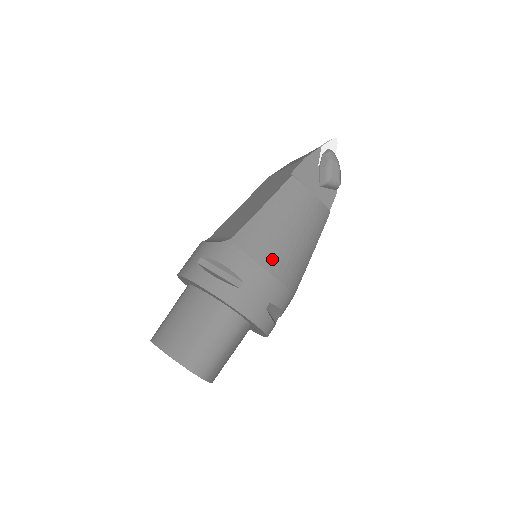
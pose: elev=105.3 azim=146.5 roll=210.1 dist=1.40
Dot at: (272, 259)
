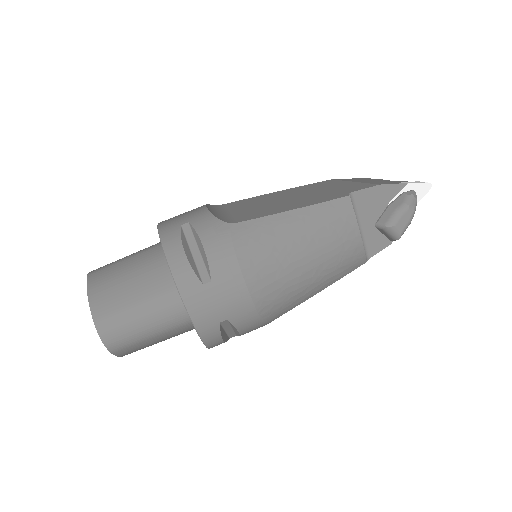
Dot at: (261, 275)
